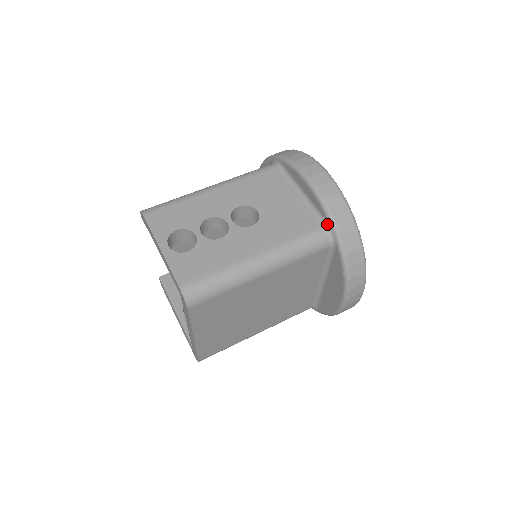
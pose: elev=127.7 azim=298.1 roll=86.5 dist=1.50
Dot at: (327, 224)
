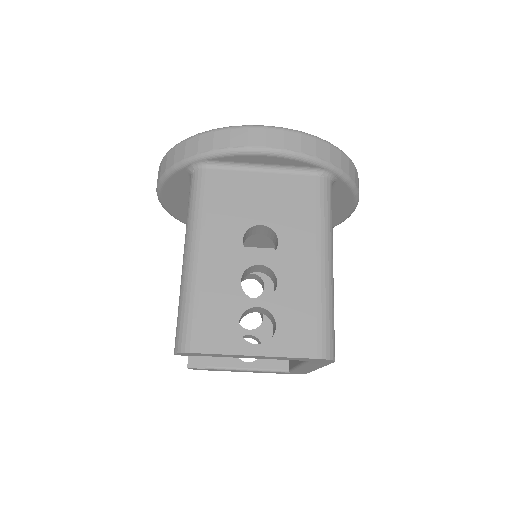
Dot at: (319, 170)
